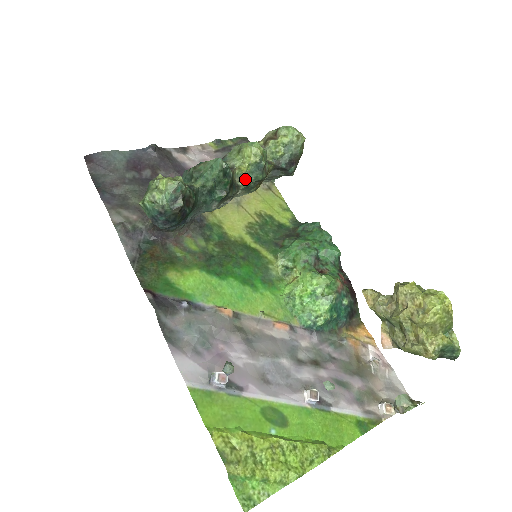
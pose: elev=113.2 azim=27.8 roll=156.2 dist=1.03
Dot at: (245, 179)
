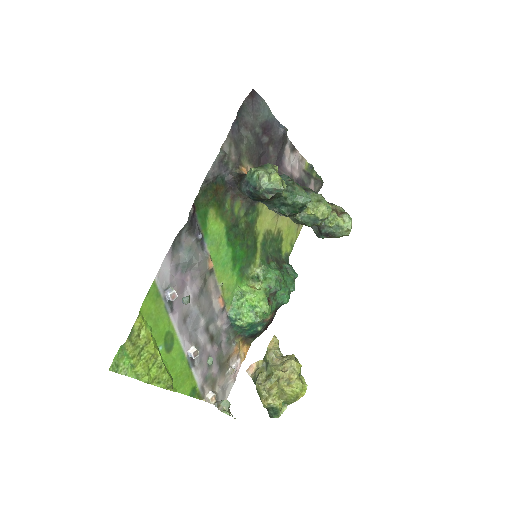
Dot at: (302, 216)
